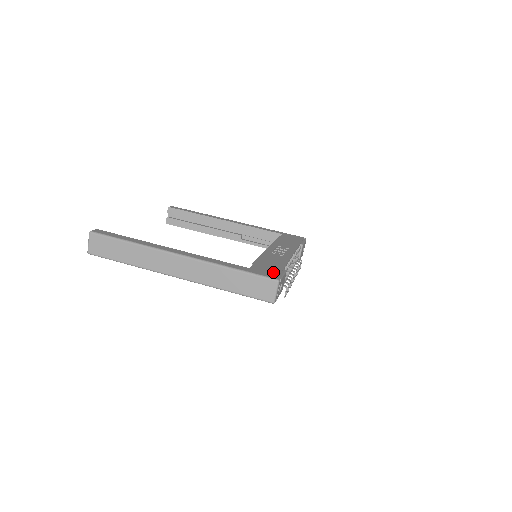
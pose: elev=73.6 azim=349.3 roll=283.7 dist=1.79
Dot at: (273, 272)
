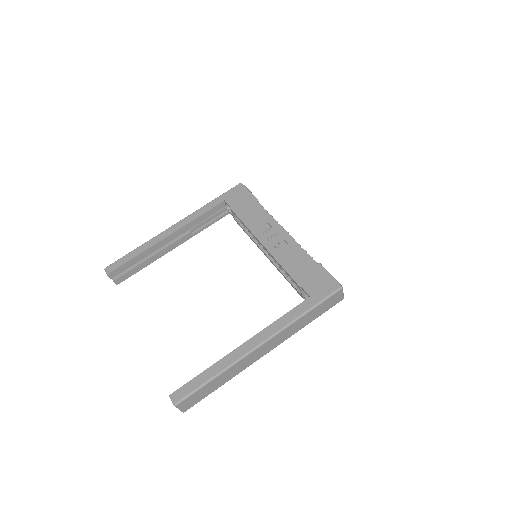
Dot at: (324, 280)
